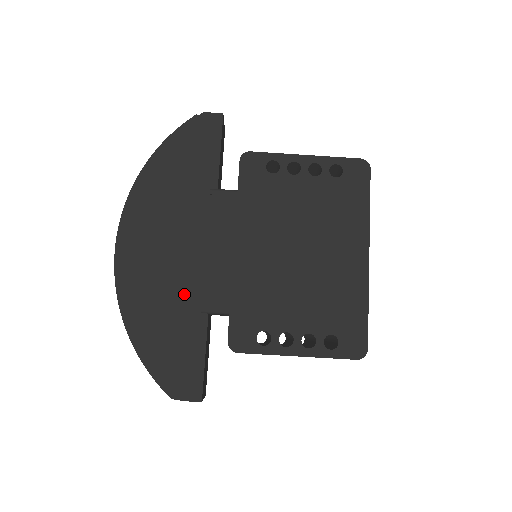
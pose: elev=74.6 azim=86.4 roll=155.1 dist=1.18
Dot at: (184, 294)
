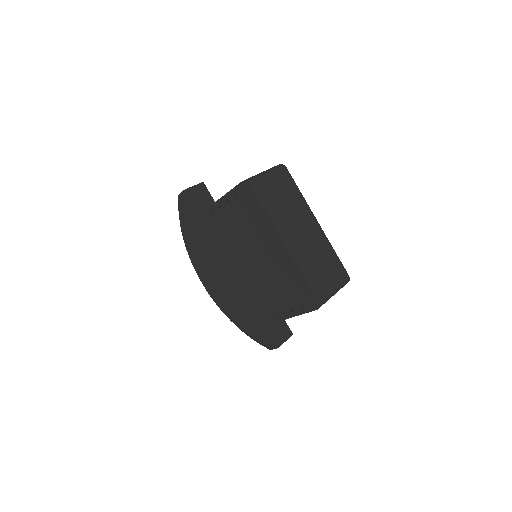
Dot at: (237, 298)
